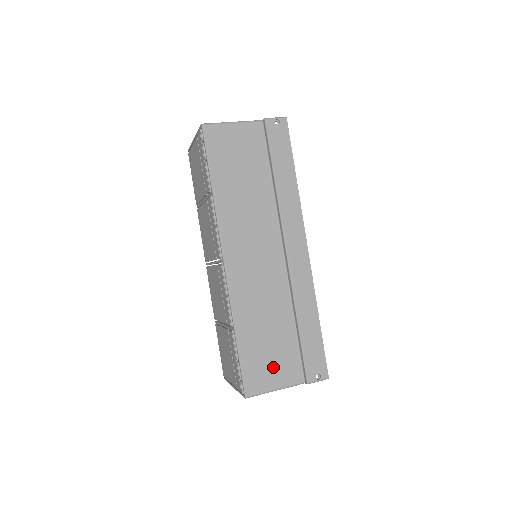
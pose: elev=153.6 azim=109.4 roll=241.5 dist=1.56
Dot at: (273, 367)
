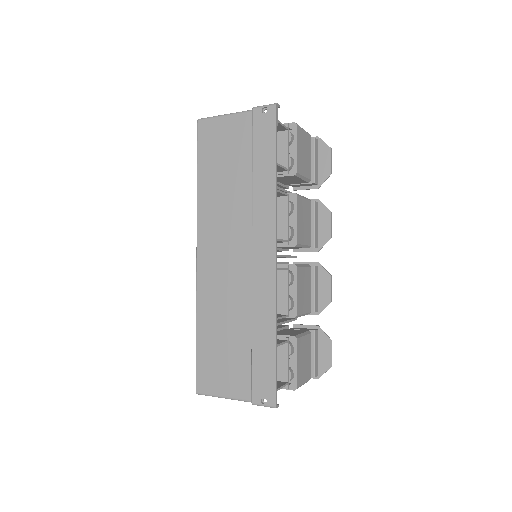
Dot at: (224, 373)
